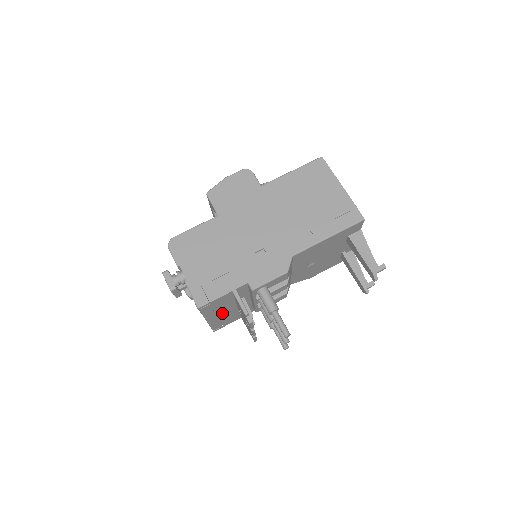
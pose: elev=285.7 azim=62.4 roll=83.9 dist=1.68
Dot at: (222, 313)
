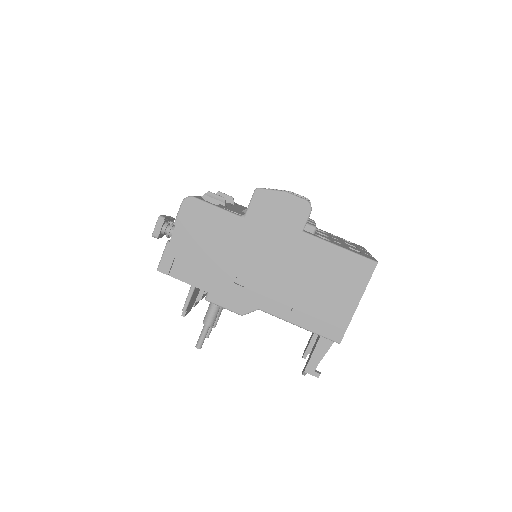
Dot at: occluded
